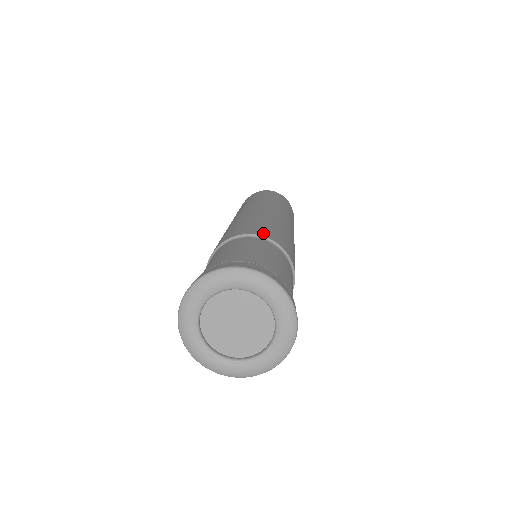
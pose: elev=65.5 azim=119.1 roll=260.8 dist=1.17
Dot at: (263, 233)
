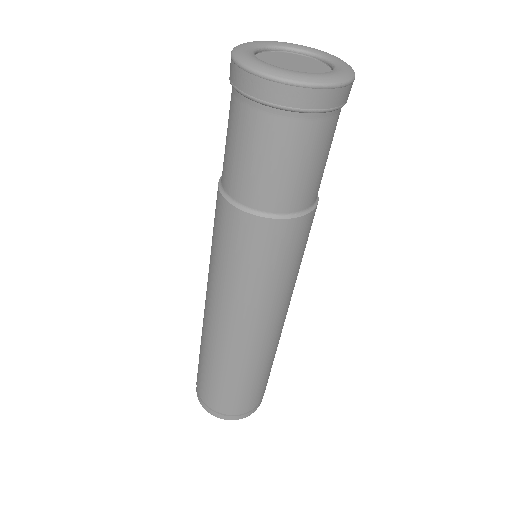
Dot at: occluded
